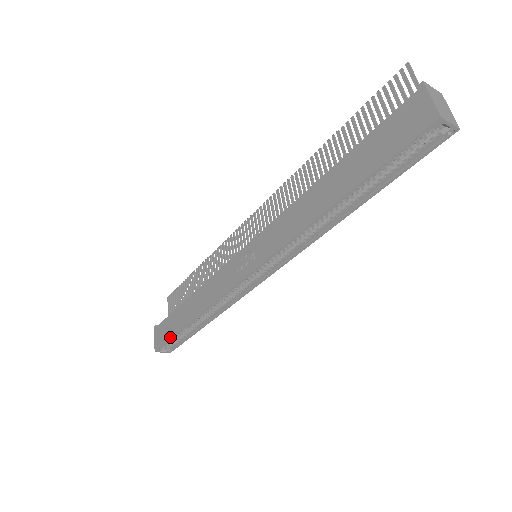
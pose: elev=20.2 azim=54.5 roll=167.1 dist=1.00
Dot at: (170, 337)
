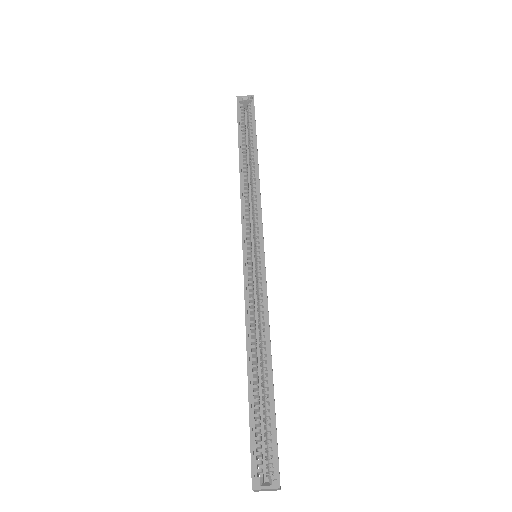
Dot at: (249, 425)
